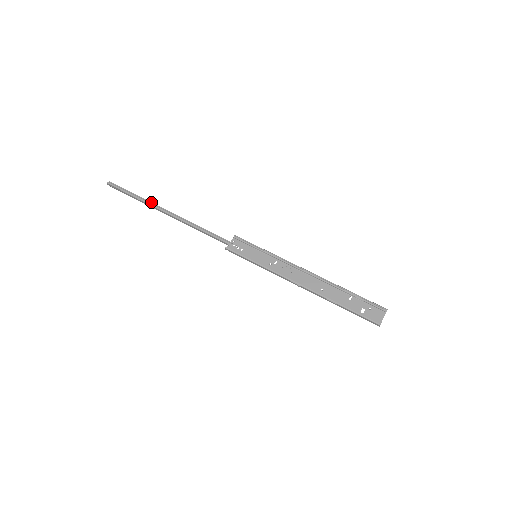
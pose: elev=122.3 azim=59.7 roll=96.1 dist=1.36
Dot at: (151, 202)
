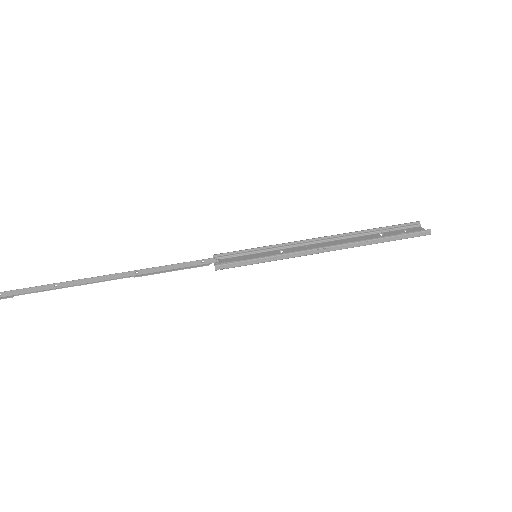
Dot at: (76, 282)
